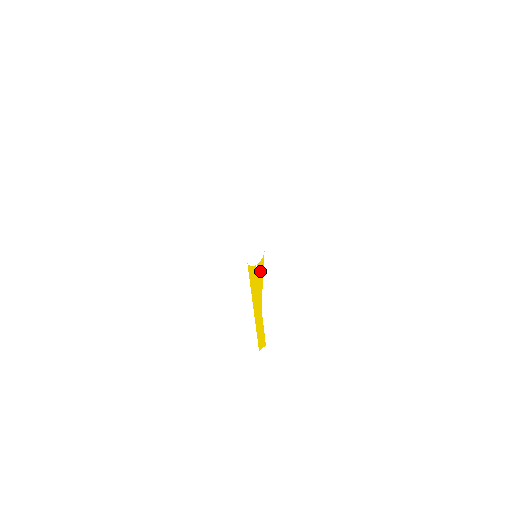
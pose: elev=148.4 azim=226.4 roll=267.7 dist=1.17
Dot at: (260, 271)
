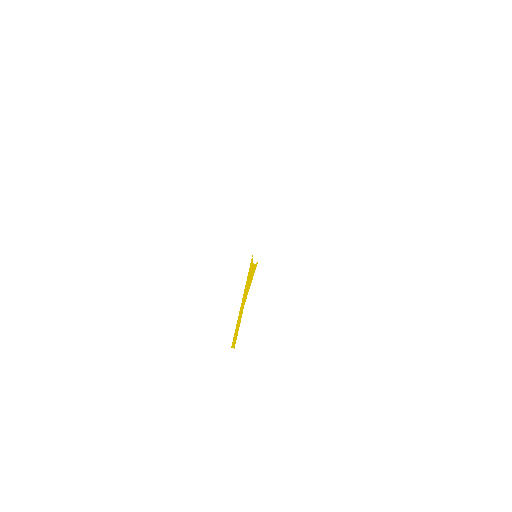
Dot at: (253, 271)
